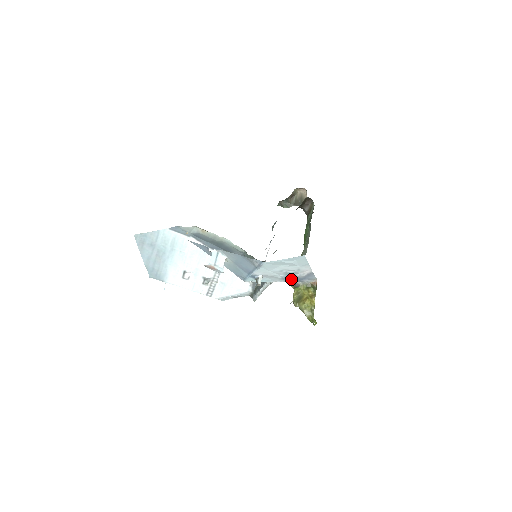
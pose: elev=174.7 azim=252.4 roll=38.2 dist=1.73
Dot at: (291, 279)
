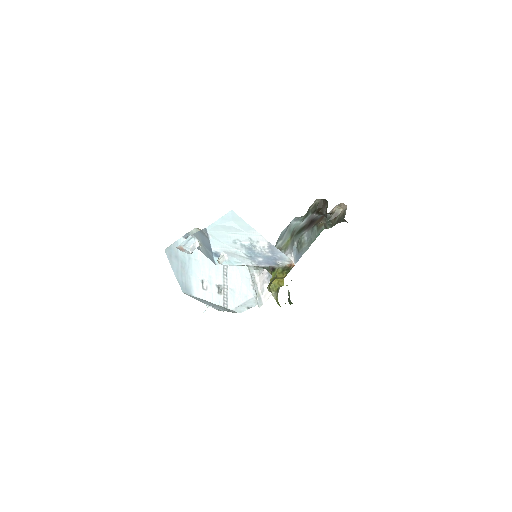
Dot at: (260, 259)
